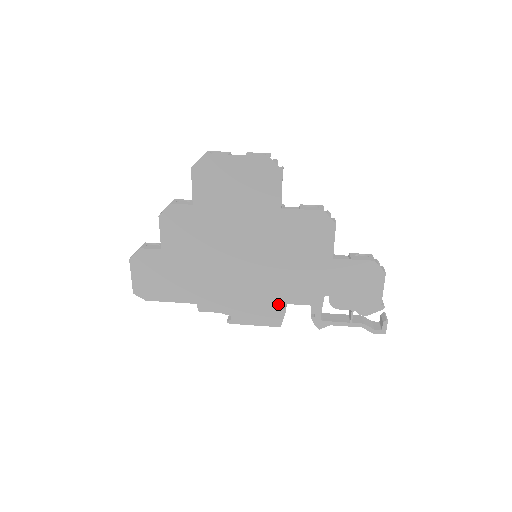
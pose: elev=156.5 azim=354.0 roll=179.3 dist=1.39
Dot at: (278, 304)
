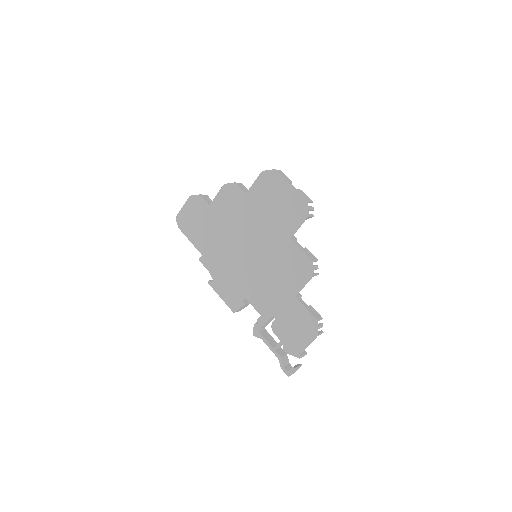
Dot at: (243, 297)
